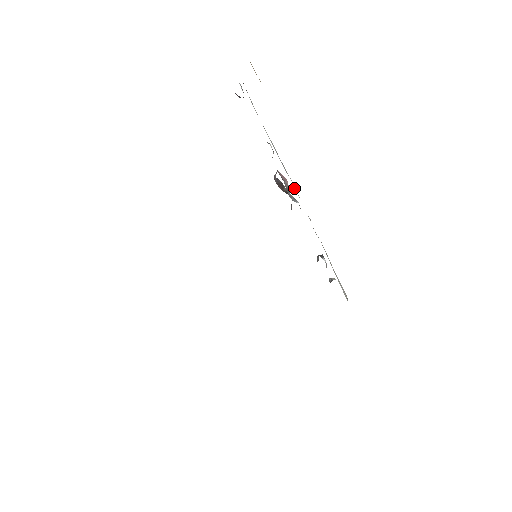
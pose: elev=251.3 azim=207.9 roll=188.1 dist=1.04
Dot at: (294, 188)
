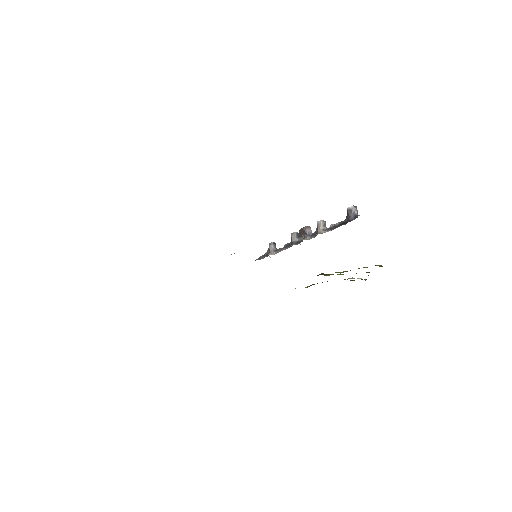
Dot at: occluded
